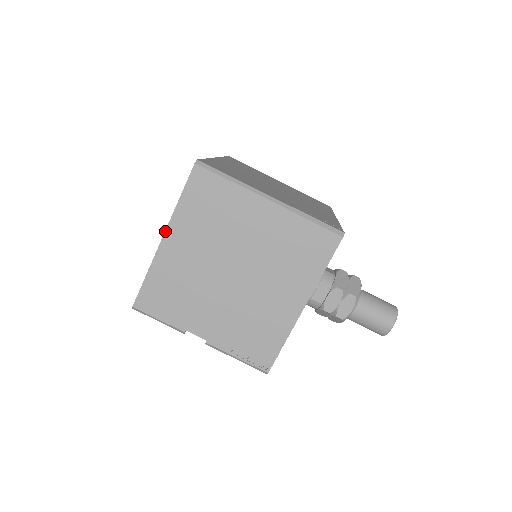
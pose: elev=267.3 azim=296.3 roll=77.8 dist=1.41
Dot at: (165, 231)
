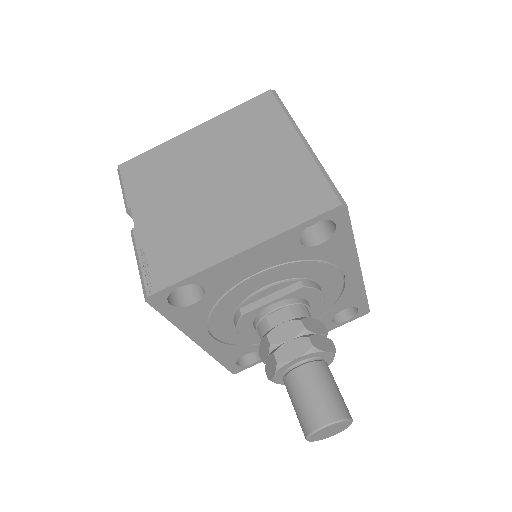
Dot at: (201, 124)
